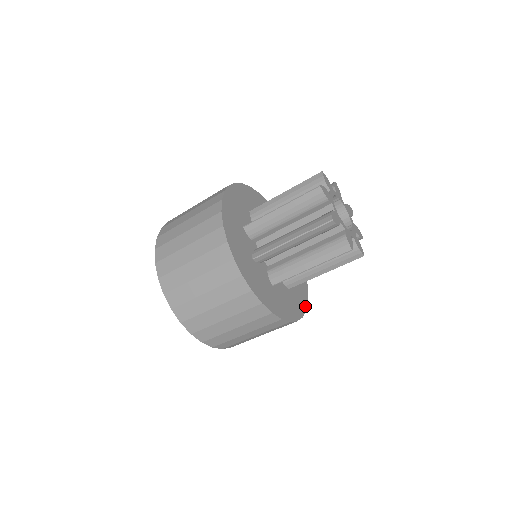
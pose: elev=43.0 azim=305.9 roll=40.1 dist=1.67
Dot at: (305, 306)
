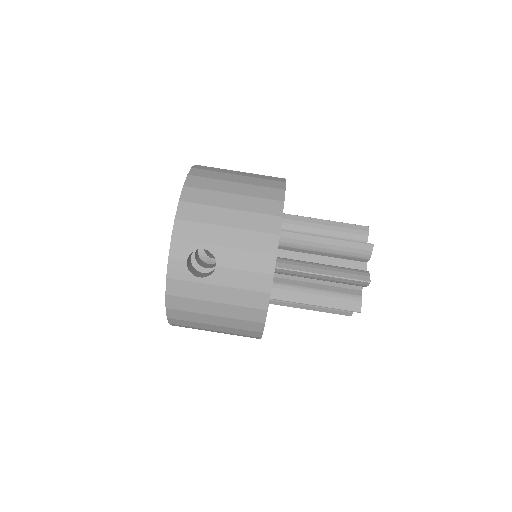
Dot at: occluded
